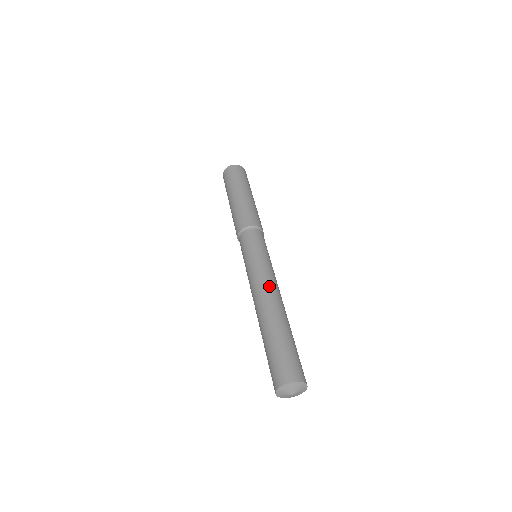
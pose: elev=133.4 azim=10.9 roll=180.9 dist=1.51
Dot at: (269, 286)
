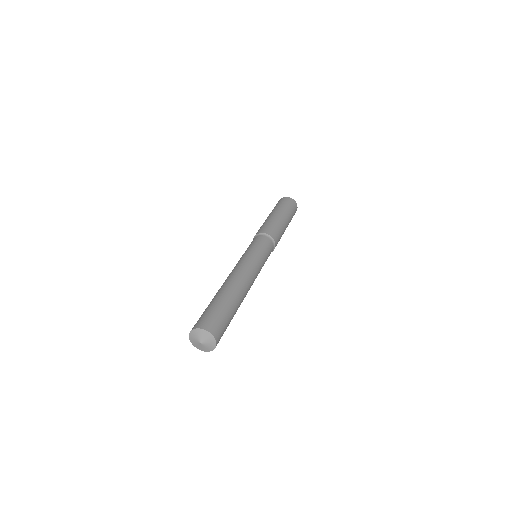
Dot at: (231, 272)
